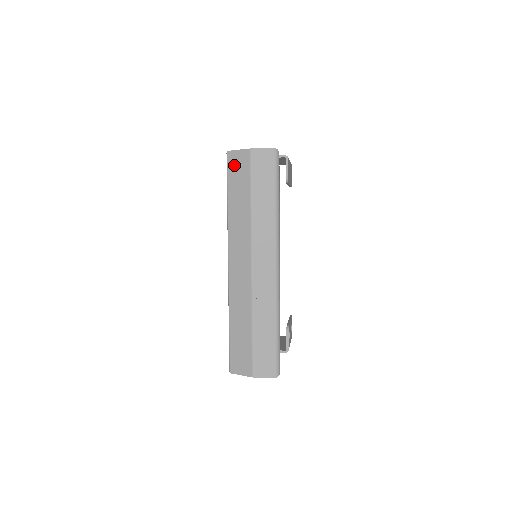
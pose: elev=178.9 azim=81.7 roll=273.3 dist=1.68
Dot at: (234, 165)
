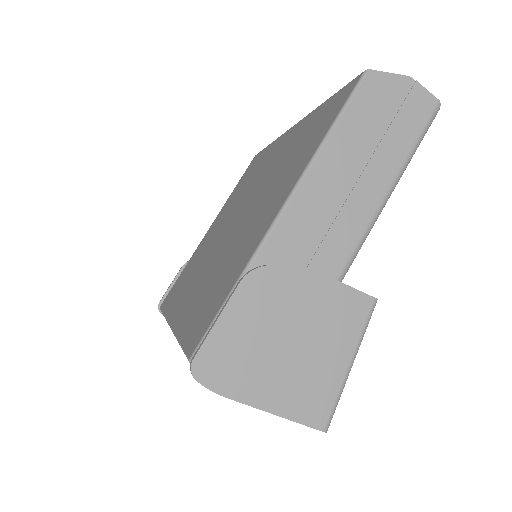
Dot at: occluded
